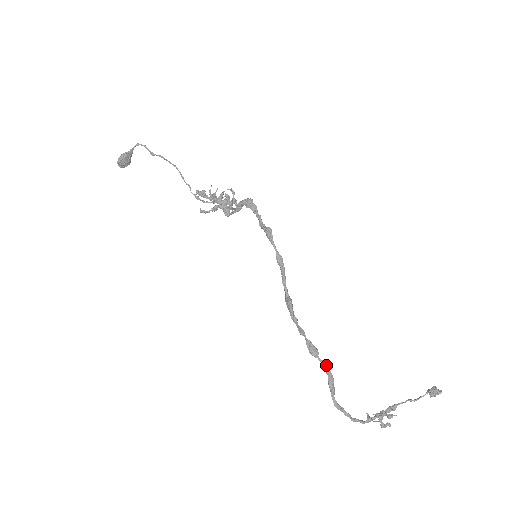
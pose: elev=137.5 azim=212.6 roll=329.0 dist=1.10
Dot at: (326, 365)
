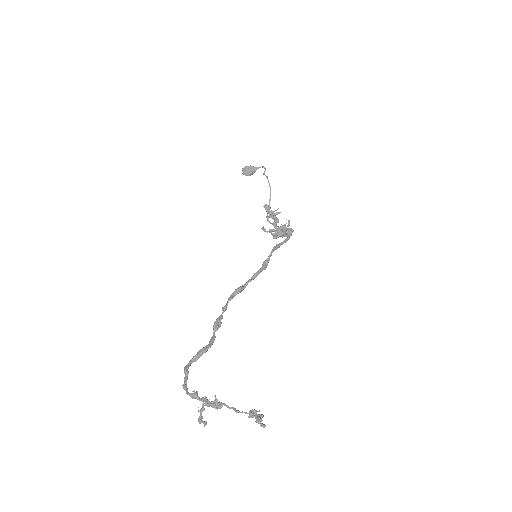
Dot at: (213, 339)
